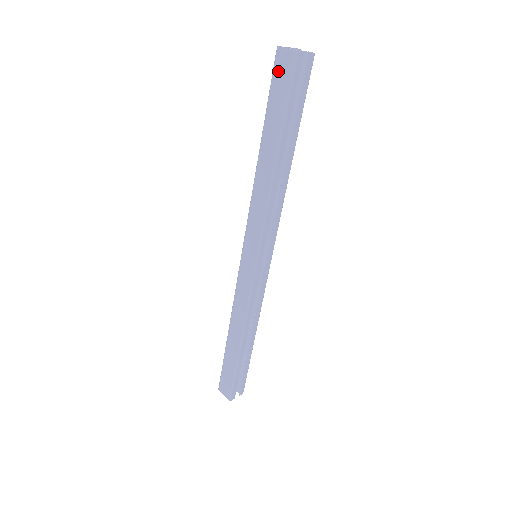
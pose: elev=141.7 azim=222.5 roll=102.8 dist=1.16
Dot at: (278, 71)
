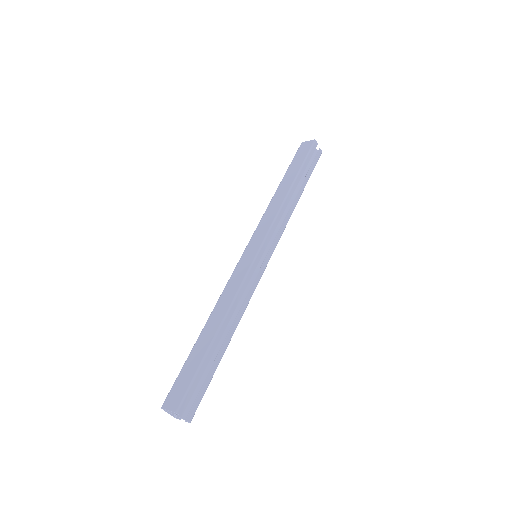
Dot at: (301, 150)
